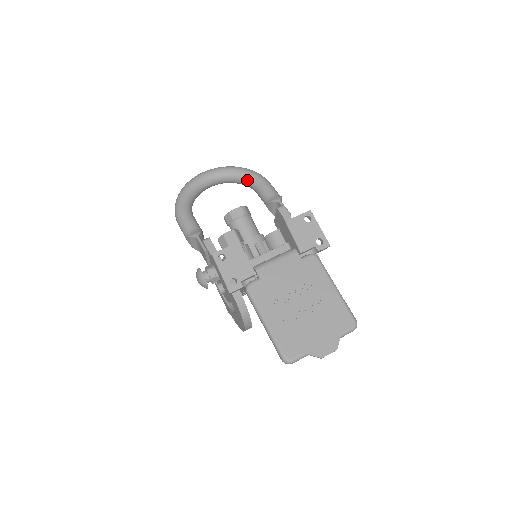
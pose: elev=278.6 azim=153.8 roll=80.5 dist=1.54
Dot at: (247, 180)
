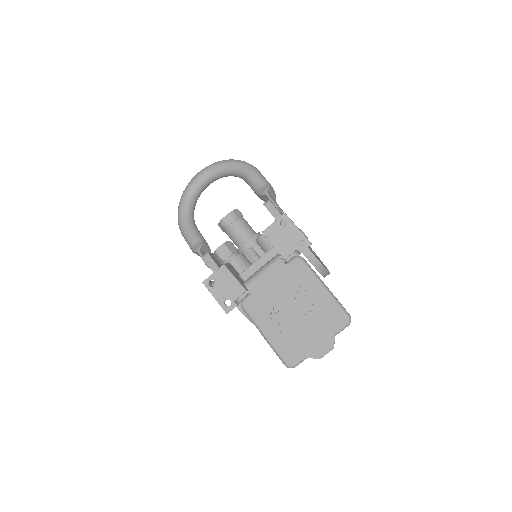
Dot at: (236, 173)
